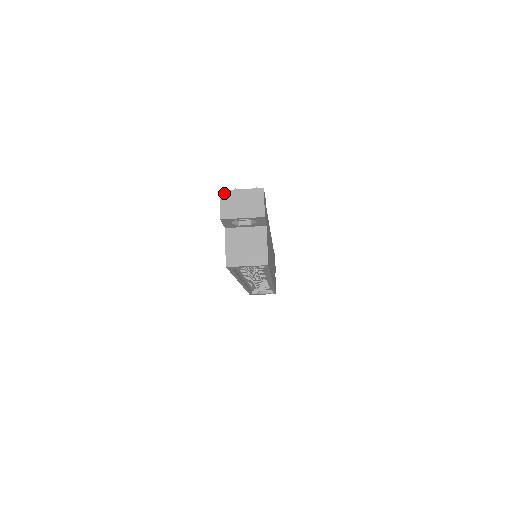
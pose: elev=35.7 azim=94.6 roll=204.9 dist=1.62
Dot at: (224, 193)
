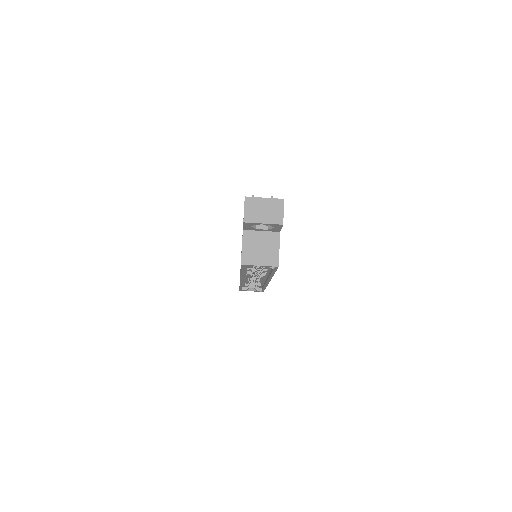
Dot at: (249, 199)
